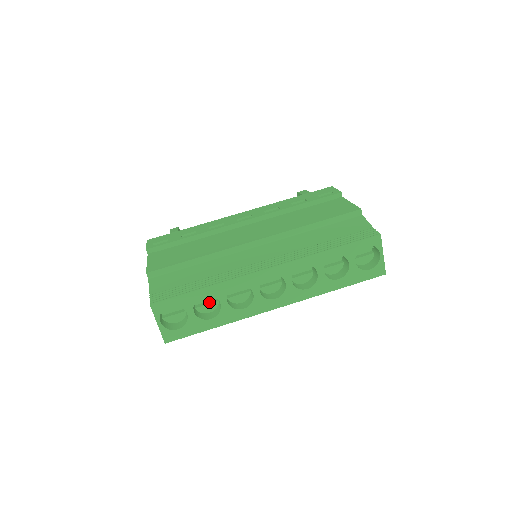
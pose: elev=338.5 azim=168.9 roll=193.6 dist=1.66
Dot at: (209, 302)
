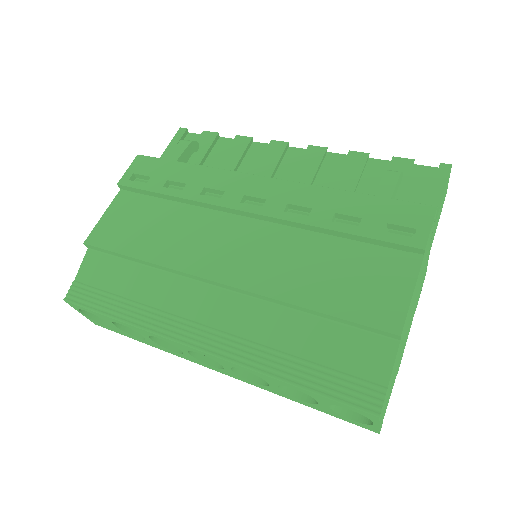
Dot at: occluded
